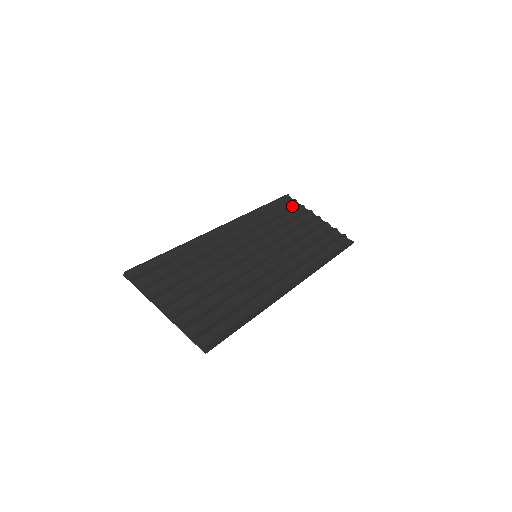
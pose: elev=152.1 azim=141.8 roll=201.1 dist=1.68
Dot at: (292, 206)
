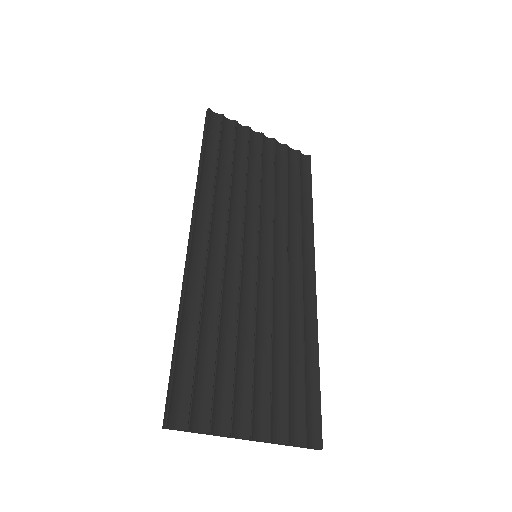
Dot at: (226, 130)
